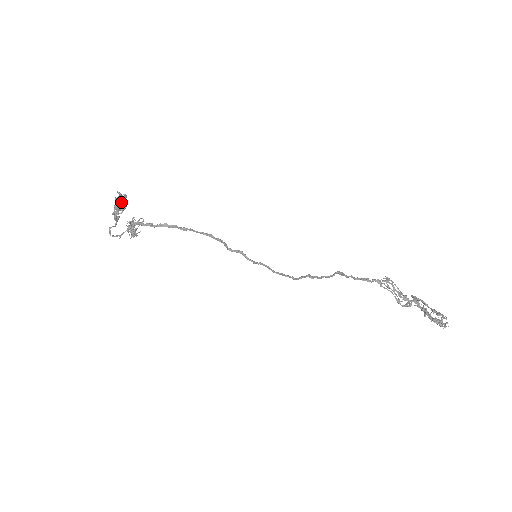
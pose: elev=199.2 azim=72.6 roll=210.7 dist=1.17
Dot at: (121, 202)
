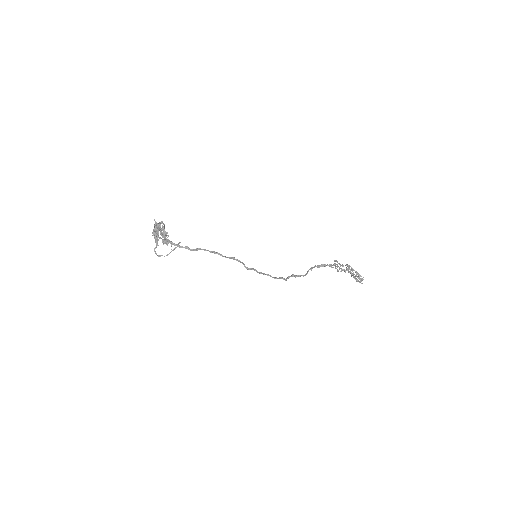
Dot at: (159, 228)
